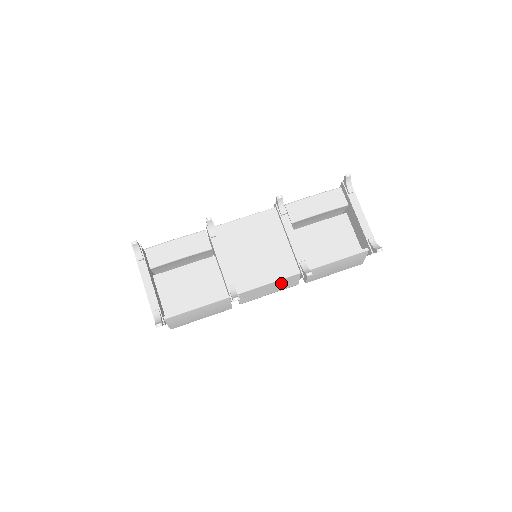
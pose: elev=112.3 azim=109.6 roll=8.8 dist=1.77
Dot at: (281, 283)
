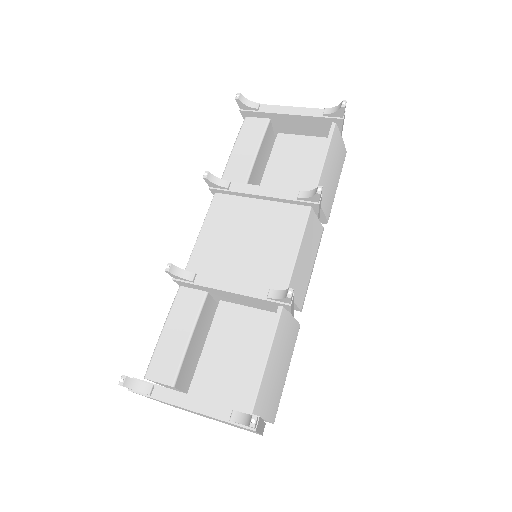
Dot at: (308, 240)
